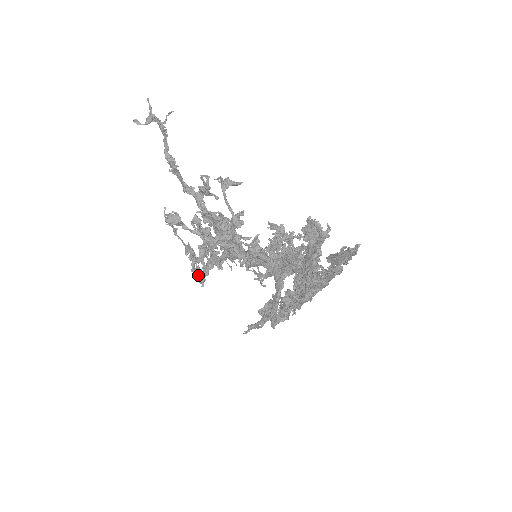
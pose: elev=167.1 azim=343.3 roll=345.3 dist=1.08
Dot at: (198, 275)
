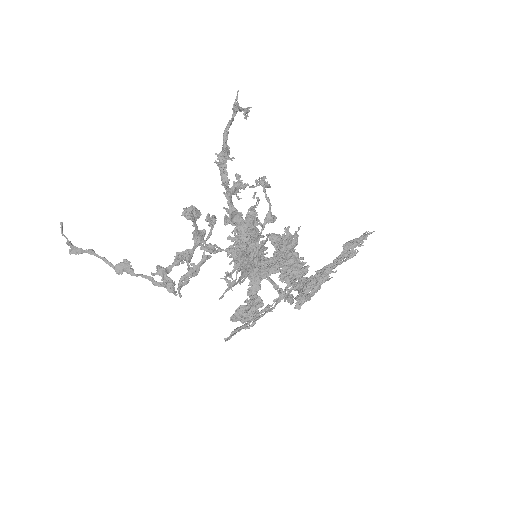
Dot at: (171, 286)
